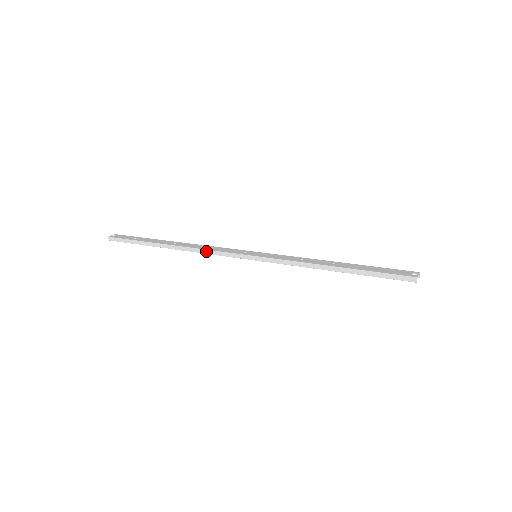
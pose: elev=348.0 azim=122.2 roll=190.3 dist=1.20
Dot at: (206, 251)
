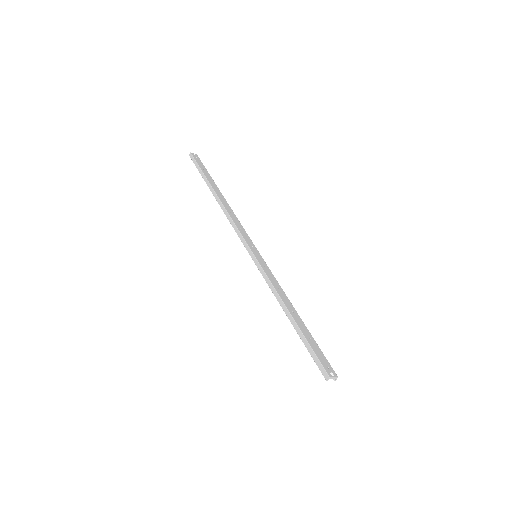
Dot at: (232, 221)
